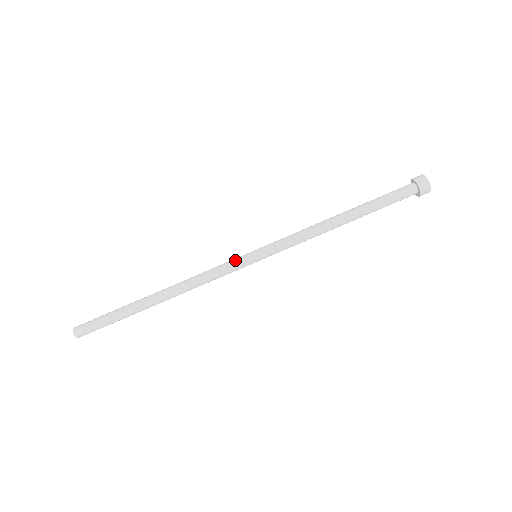
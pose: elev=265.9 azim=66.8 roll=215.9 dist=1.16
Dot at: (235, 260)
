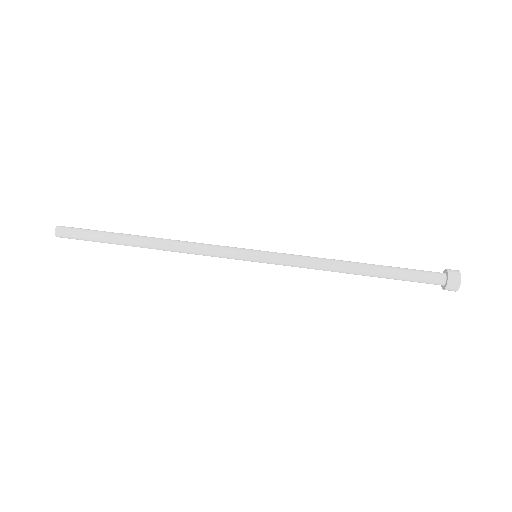
Dot at: (235, 247)
